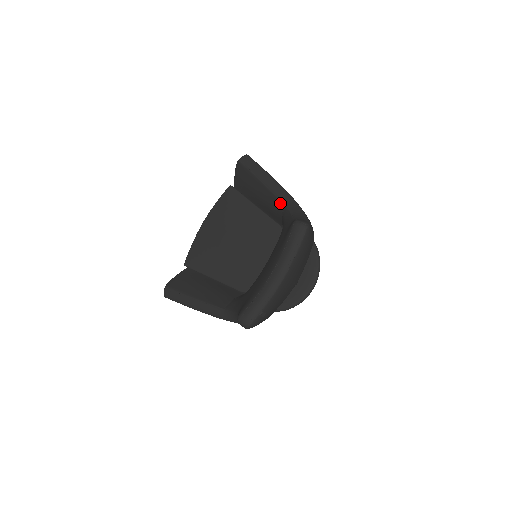
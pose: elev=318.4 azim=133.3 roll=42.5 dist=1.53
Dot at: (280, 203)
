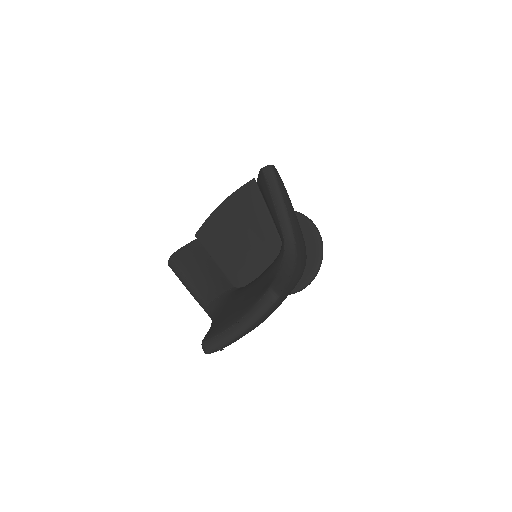
Dot at: (282, 234)
